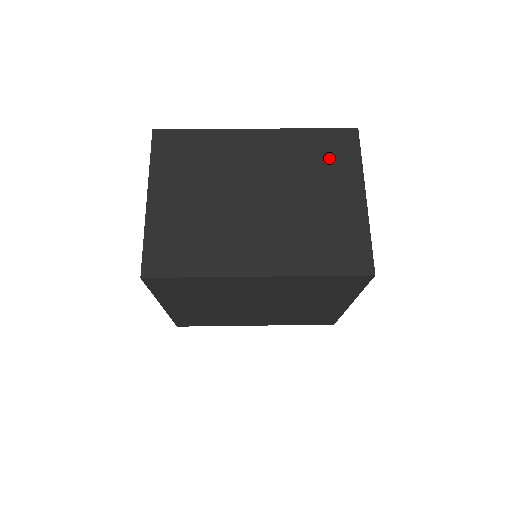
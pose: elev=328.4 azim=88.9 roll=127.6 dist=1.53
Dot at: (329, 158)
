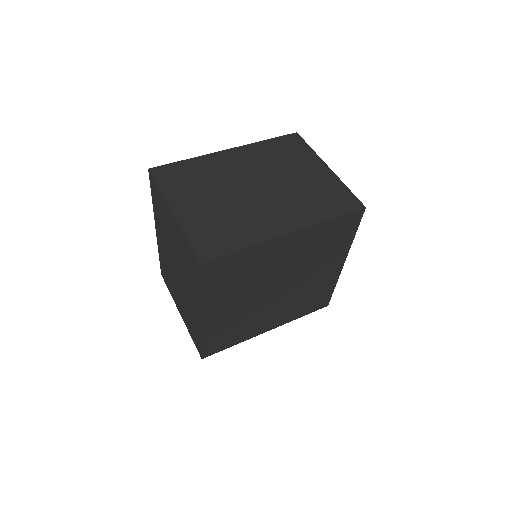
Dot at: (290, 153)
